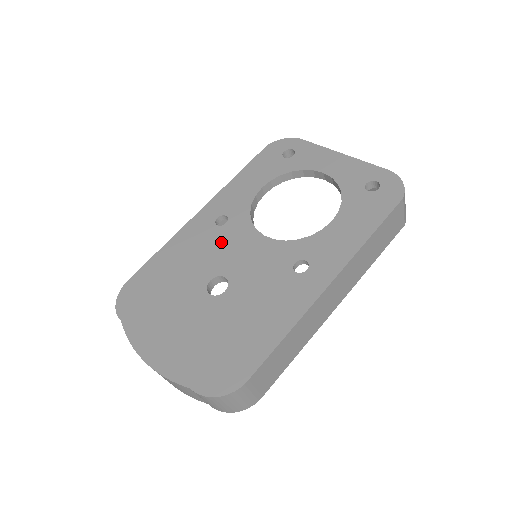
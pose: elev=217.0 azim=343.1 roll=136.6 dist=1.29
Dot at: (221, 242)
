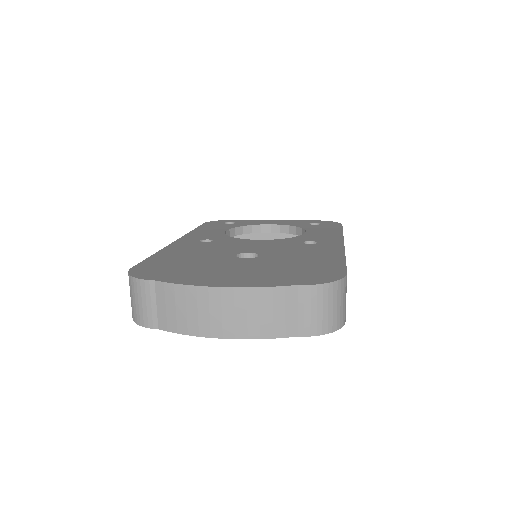
Dot at: (221, 245)
